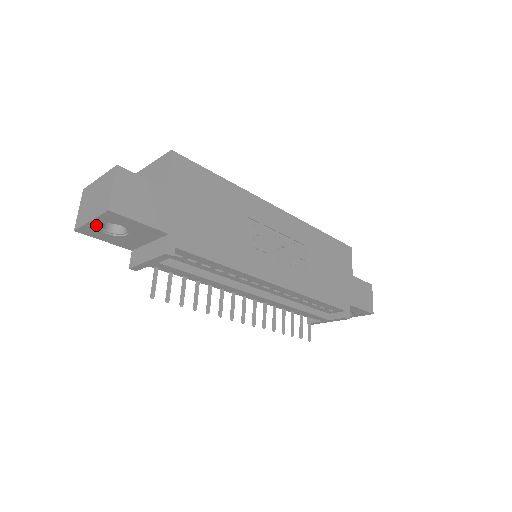
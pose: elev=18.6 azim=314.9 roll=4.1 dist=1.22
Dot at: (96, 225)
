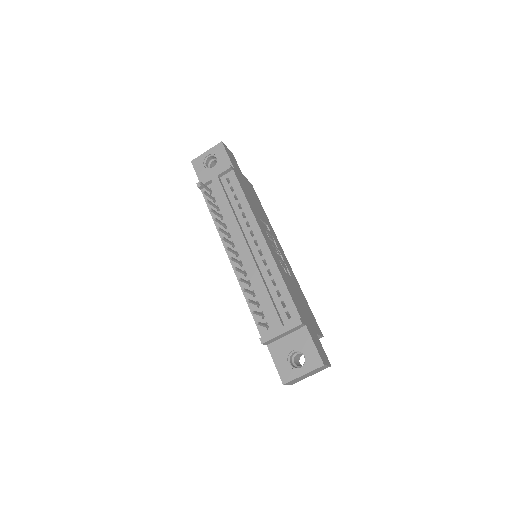
Dot at: (206, 156)
